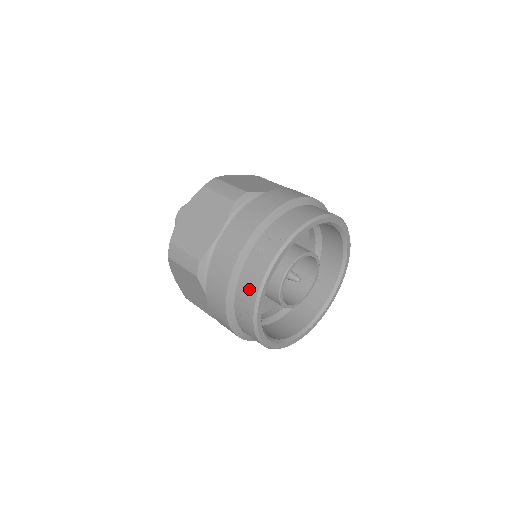
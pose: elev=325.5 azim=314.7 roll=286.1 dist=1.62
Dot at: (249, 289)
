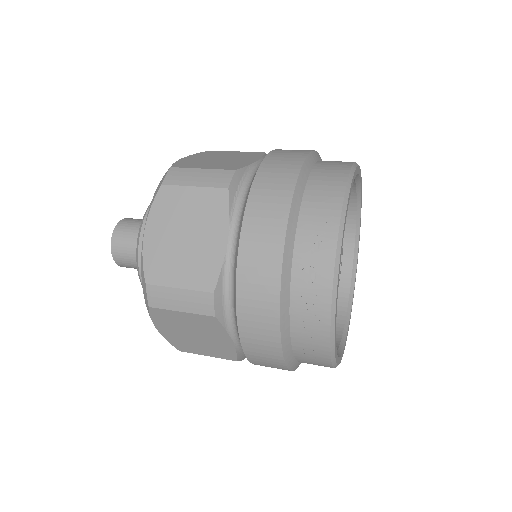
Dot at: (314, 303)
